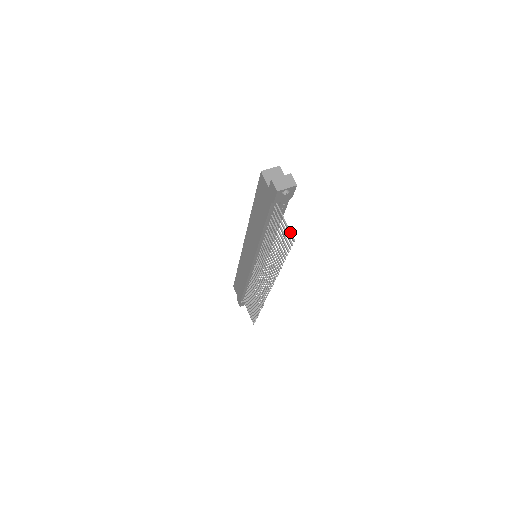
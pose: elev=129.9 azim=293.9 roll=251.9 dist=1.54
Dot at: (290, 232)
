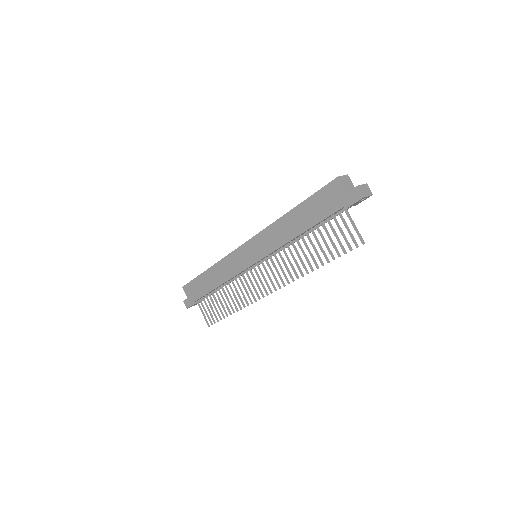
Dot at: occluded
